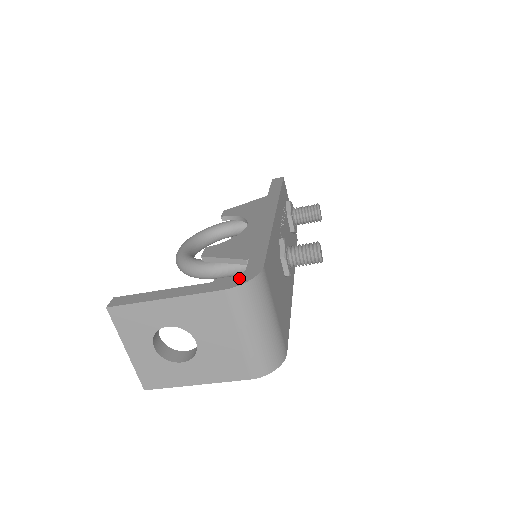
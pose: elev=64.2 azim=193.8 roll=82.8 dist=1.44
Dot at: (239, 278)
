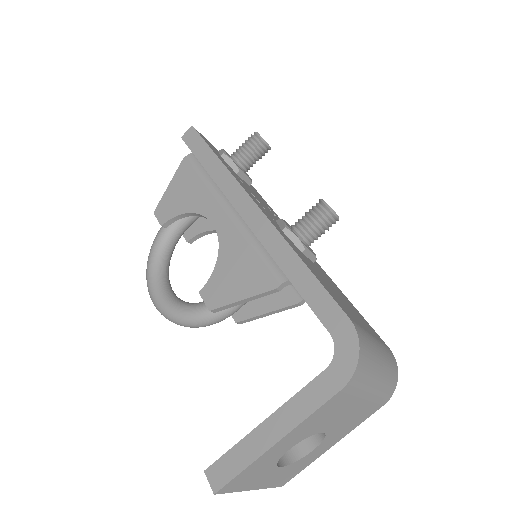
Dot at: (340, 358)
